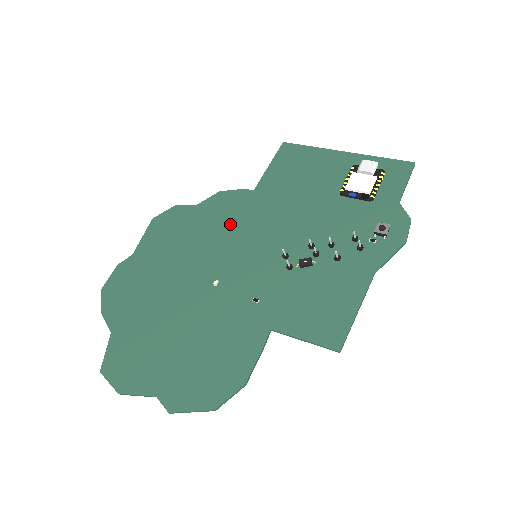
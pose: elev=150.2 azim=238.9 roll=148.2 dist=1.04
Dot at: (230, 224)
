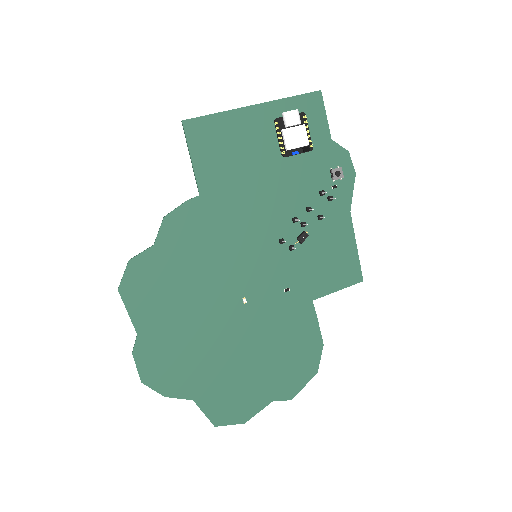
Dot at: (208, 244)
